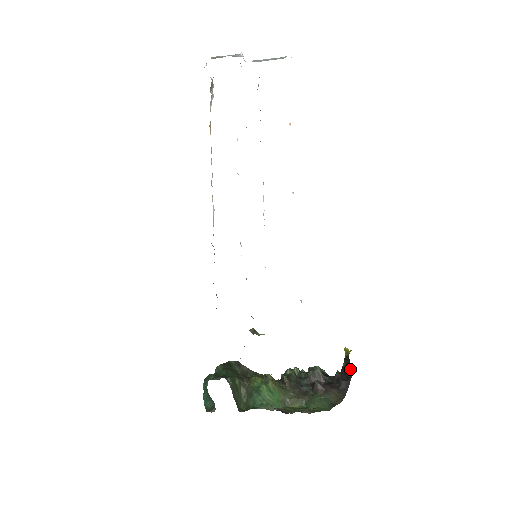
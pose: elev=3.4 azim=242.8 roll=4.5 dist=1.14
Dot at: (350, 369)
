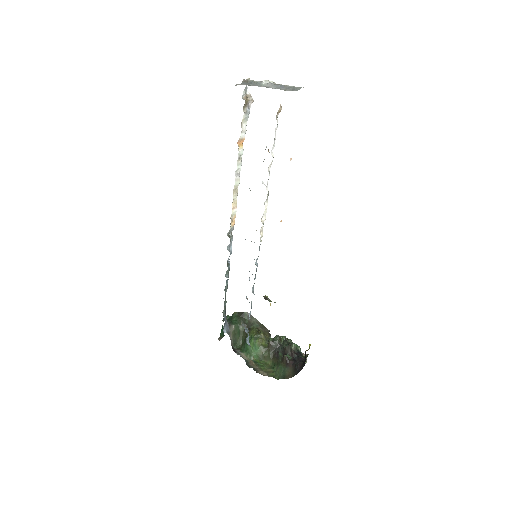
Dot at: (305, 361)
